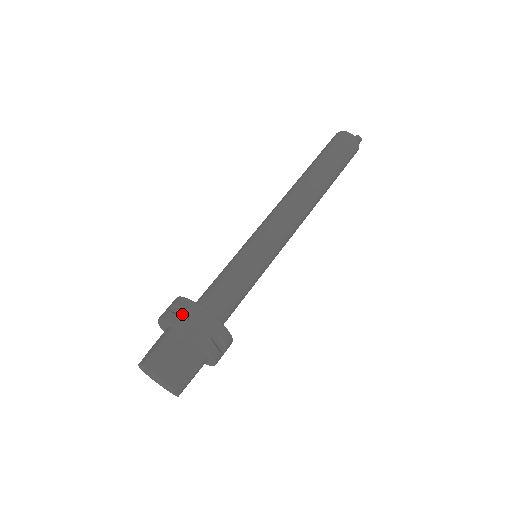
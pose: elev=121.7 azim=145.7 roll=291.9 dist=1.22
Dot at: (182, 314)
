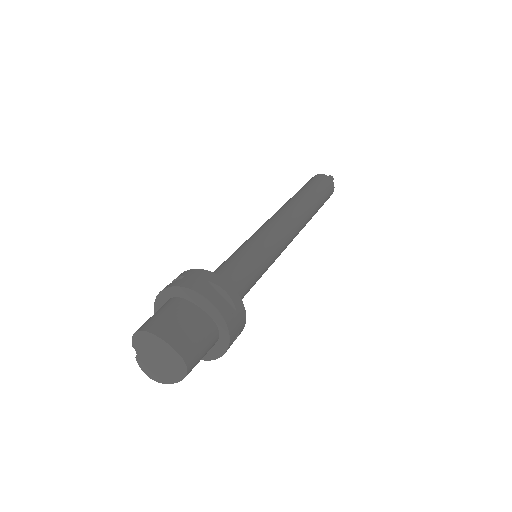
Dot at: occluded
